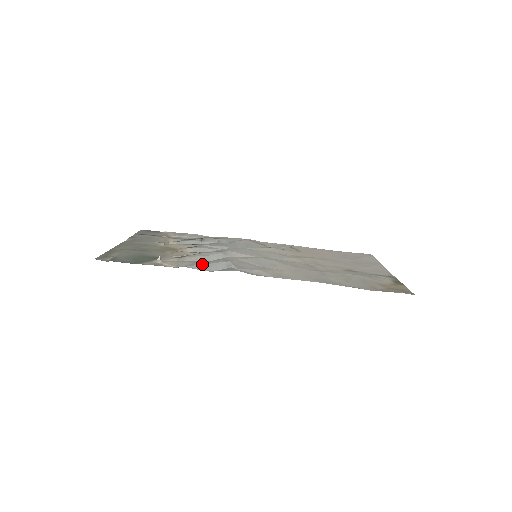
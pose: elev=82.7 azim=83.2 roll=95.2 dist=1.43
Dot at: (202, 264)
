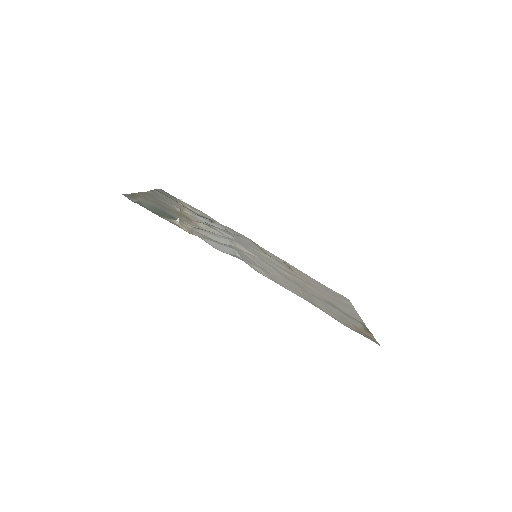
Dot at: (213, 241)
